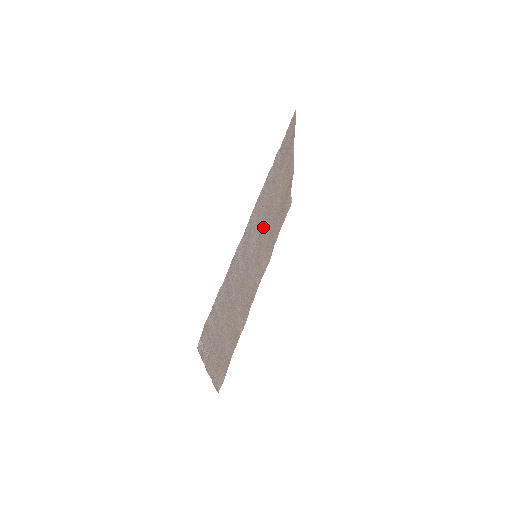
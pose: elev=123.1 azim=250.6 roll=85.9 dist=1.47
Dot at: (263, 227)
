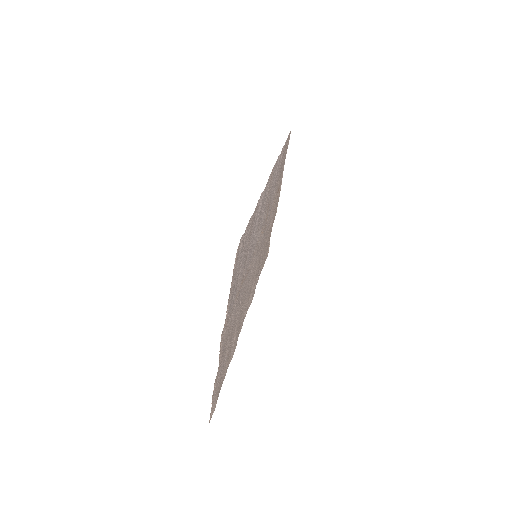
Dot at: (263, 227)
